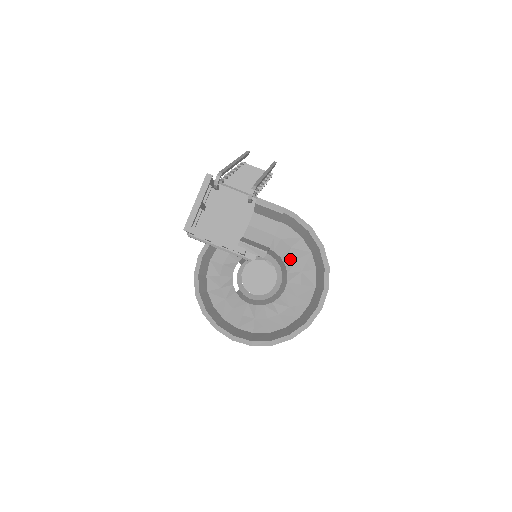
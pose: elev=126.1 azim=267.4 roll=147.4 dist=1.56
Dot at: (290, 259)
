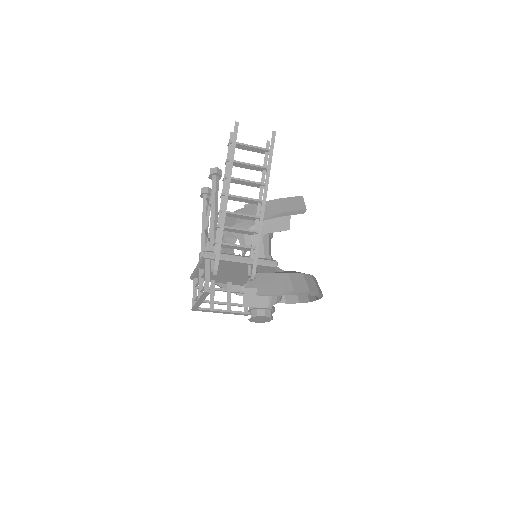
Dot at: occluded
